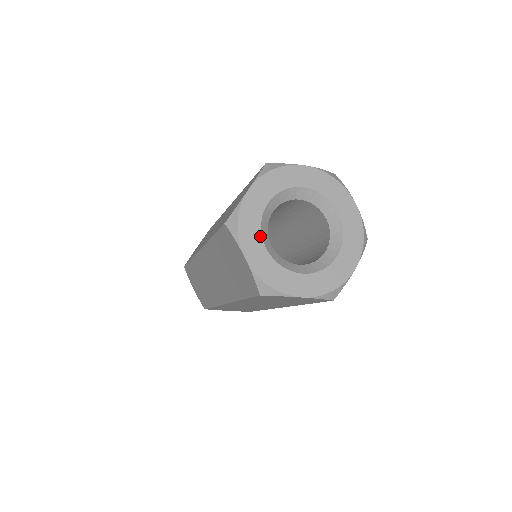
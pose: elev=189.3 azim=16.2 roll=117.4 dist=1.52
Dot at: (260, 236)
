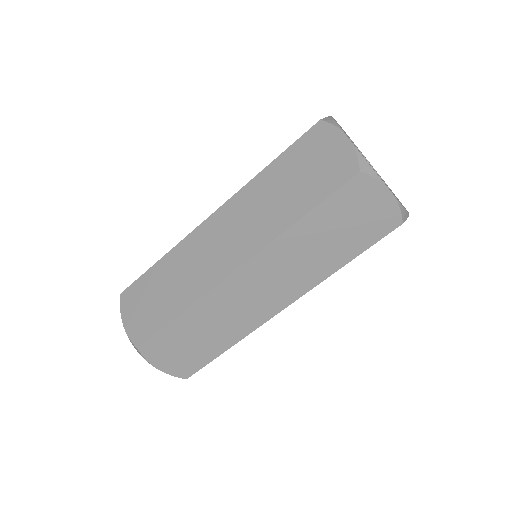
Dot at: occluded
